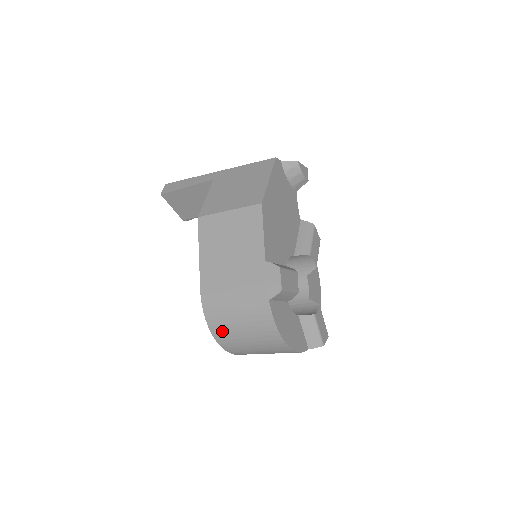
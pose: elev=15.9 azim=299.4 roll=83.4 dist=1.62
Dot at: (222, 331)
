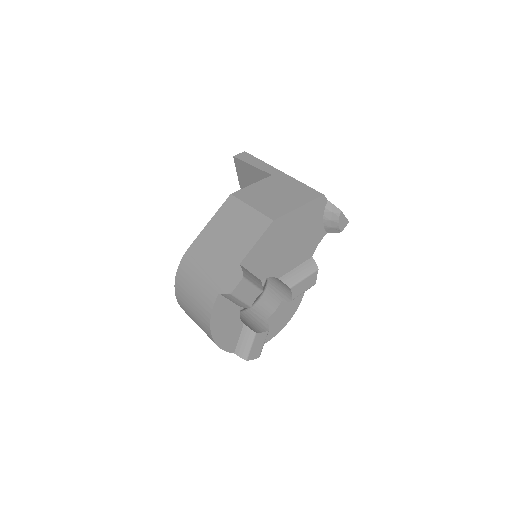
Dot at: (181, 288)
